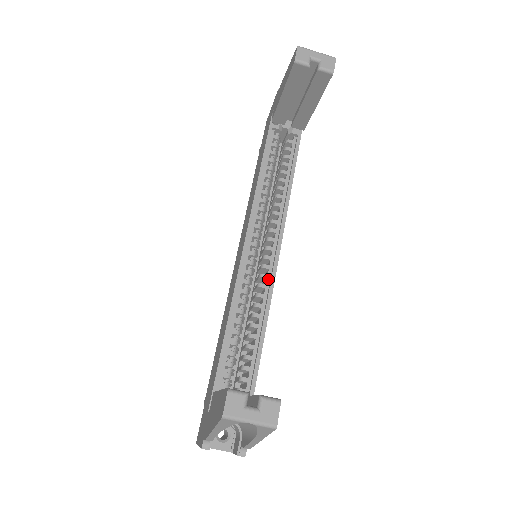
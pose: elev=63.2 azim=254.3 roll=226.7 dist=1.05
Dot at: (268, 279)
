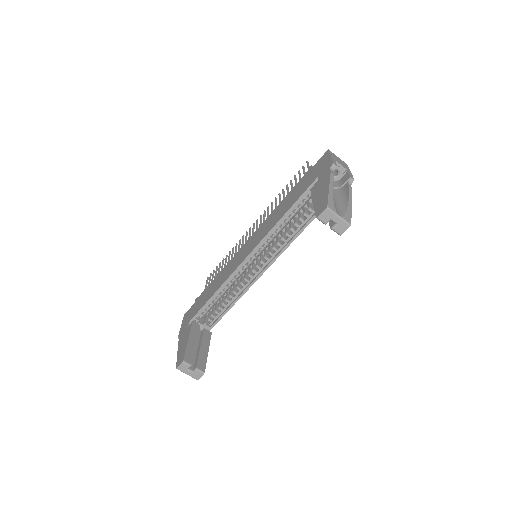
Dot at: (252, 279)
